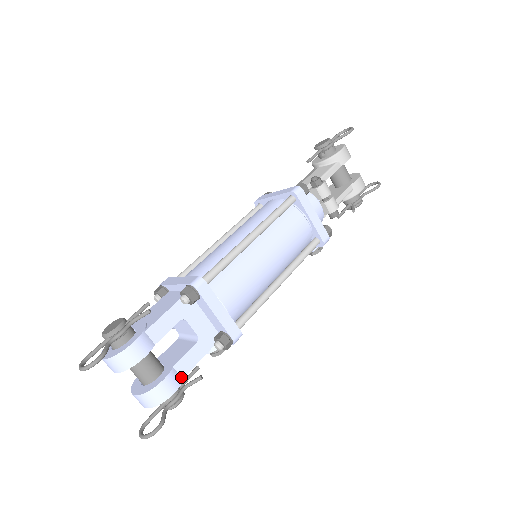
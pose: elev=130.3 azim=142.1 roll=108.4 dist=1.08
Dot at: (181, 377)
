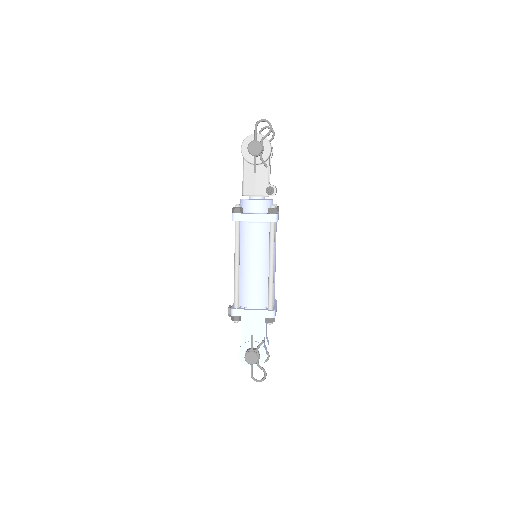
Dot at: (266, 336)
